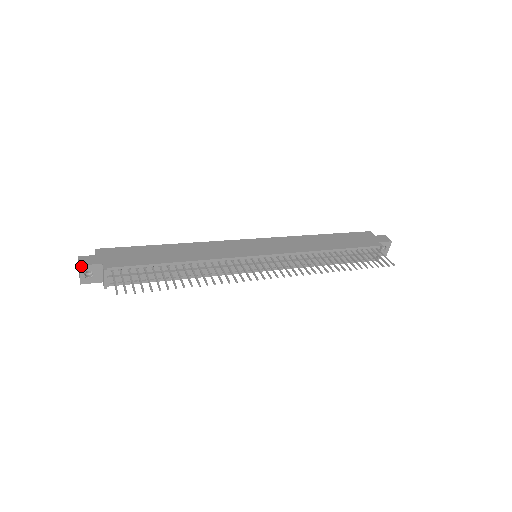
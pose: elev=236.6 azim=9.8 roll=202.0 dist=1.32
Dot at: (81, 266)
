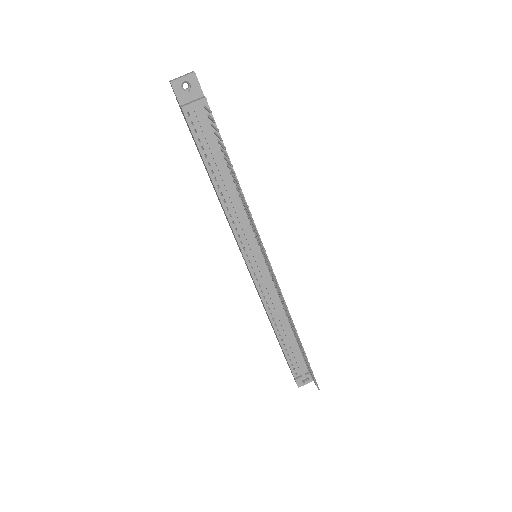
Dot at: (194, 74)
